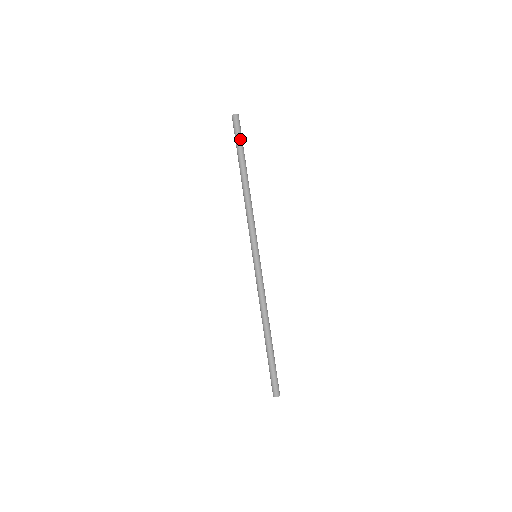
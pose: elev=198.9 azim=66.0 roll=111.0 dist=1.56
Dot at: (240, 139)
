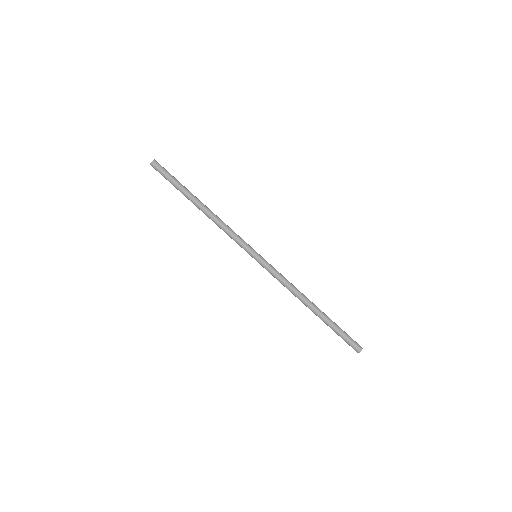
Dot at: (170, 178)
